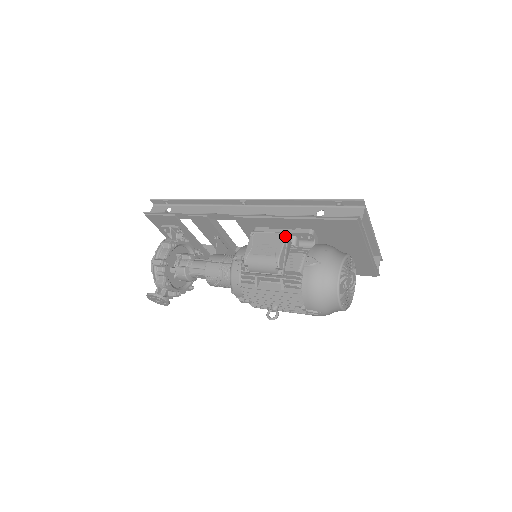
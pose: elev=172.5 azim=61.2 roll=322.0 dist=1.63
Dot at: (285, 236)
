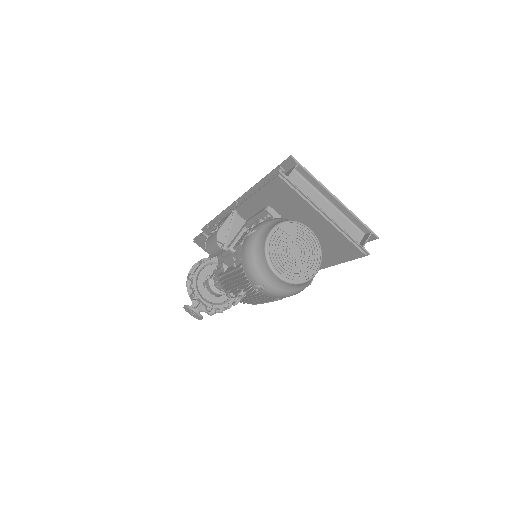
Dot at: (232, 213)
